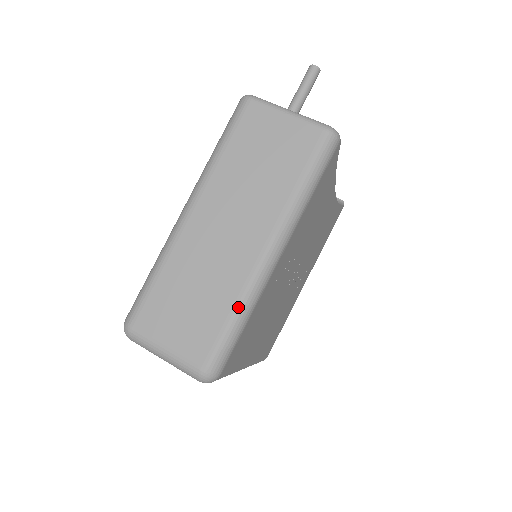
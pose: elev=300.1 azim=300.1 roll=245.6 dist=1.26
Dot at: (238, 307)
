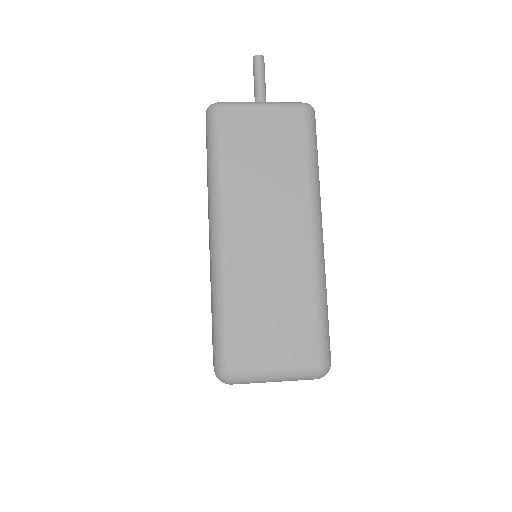
Dot at: (318, 293)
